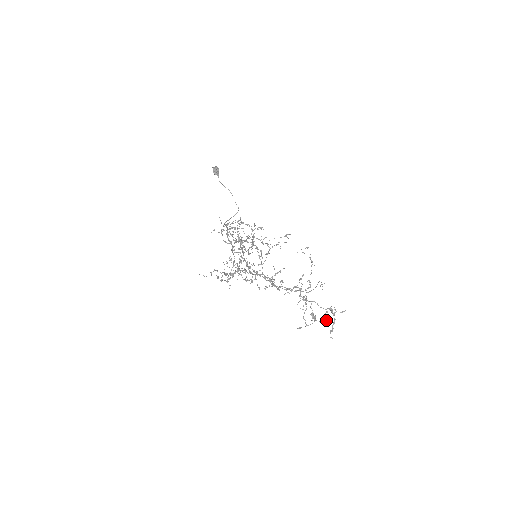
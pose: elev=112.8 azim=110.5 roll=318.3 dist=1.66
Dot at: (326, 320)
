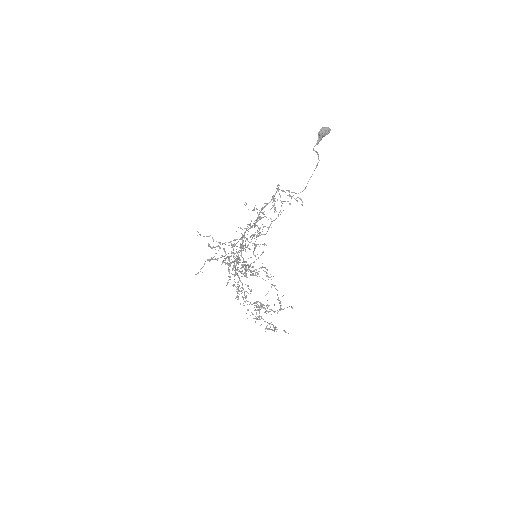
Dot at: occluded
